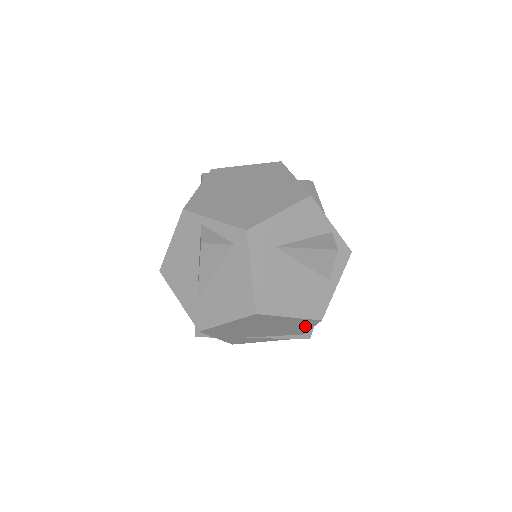
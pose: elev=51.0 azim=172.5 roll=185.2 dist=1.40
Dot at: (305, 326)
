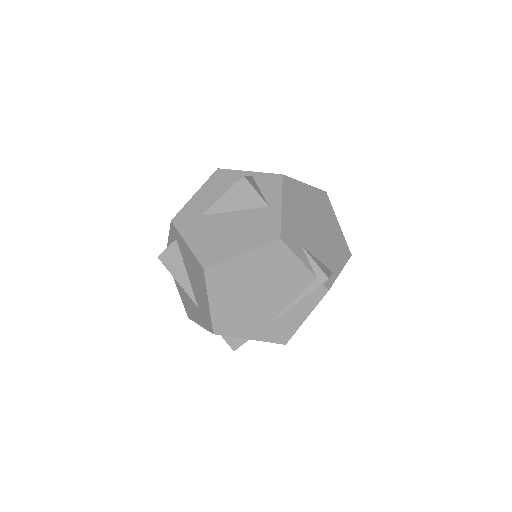
Dot at: (286, 261)
